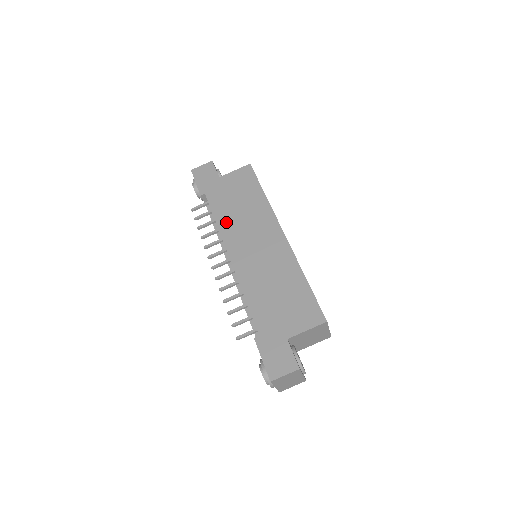
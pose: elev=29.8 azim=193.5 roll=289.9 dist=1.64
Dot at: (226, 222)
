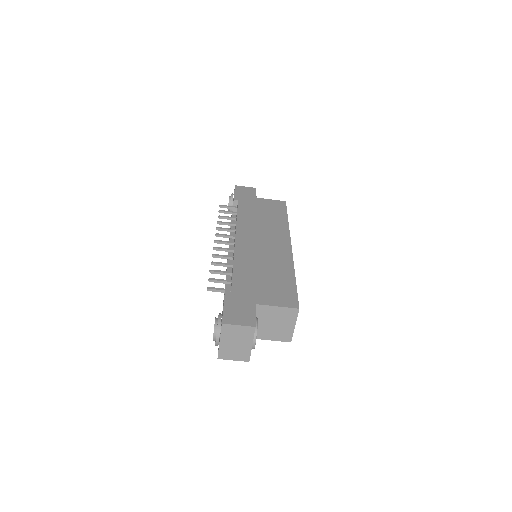
Dot at: (246, 220)
